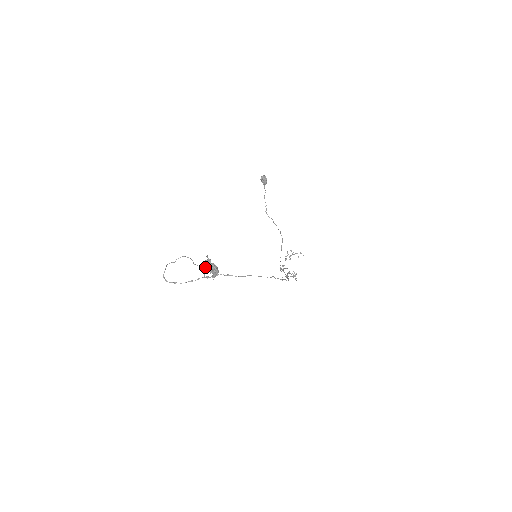
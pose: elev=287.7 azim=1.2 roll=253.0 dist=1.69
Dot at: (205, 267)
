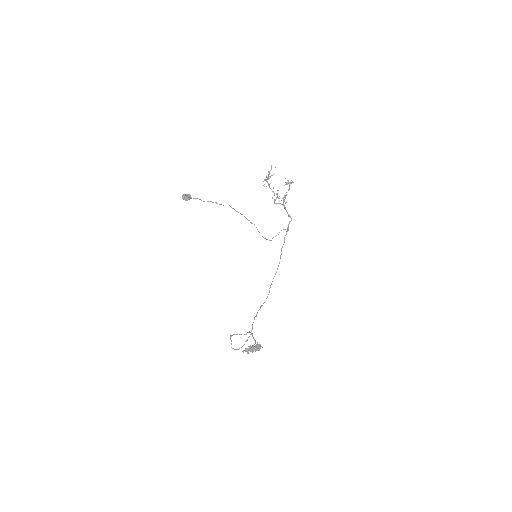
Dot at: (248, 332)
